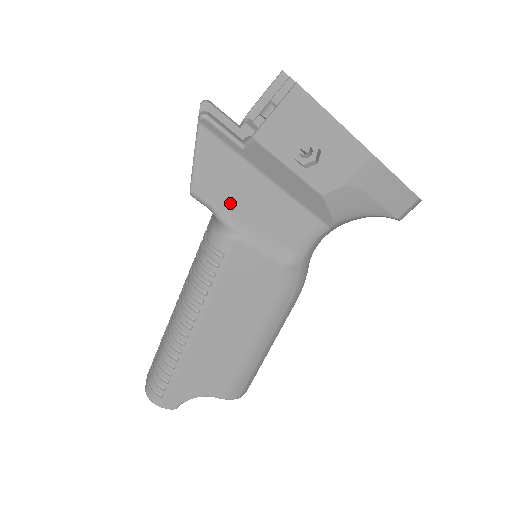
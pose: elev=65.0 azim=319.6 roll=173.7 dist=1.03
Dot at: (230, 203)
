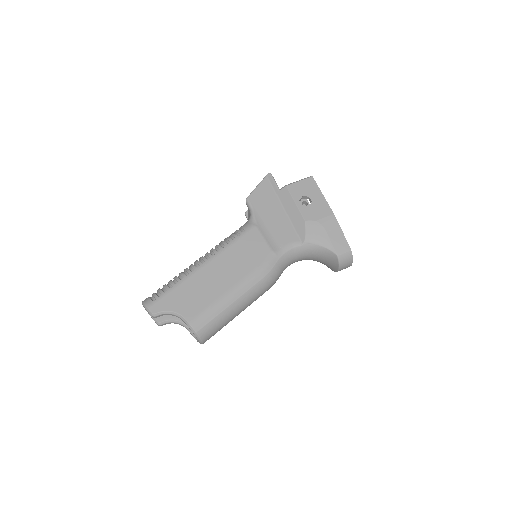
Dot at: (261, 210)
